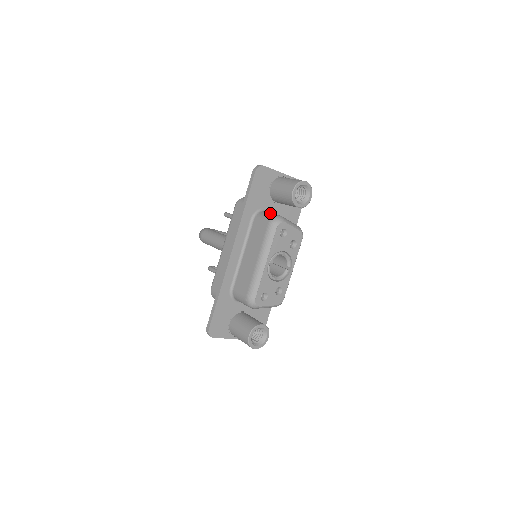
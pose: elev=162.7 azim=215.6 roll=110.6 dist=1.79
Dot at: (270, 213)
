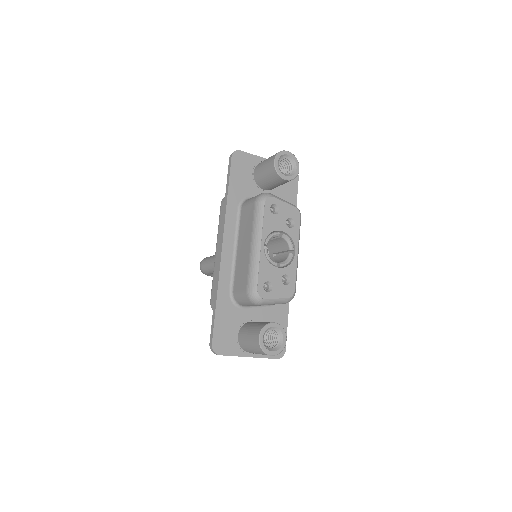
Dot at: occluded
